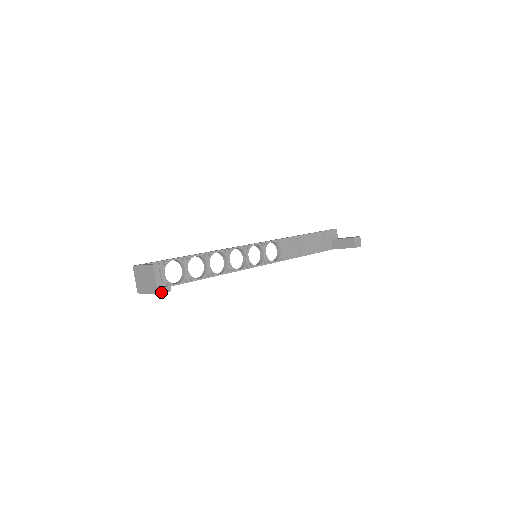
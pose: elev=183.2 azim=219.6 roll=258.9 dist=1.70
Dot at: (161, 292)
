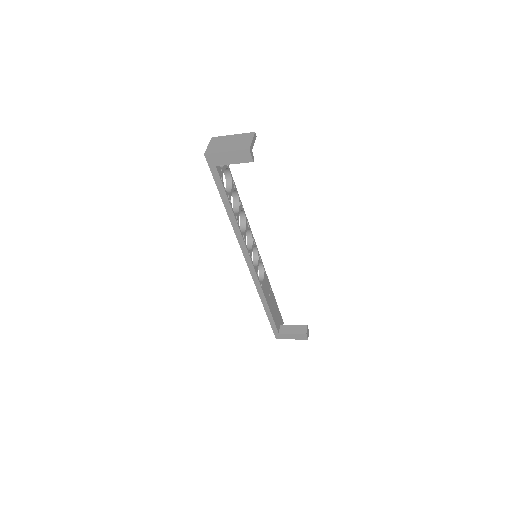
Dot at: (250, 151)
